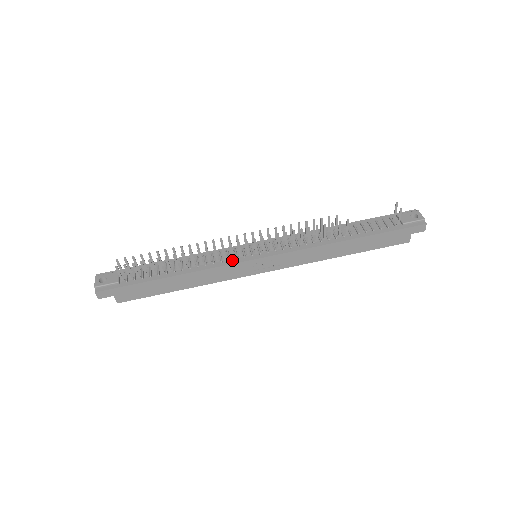
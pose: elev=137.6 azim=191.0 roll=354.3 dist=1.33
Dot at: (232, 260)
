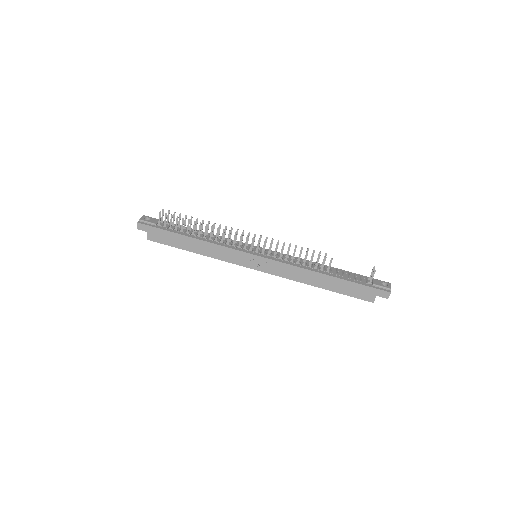
Dot at: (238, 248)
